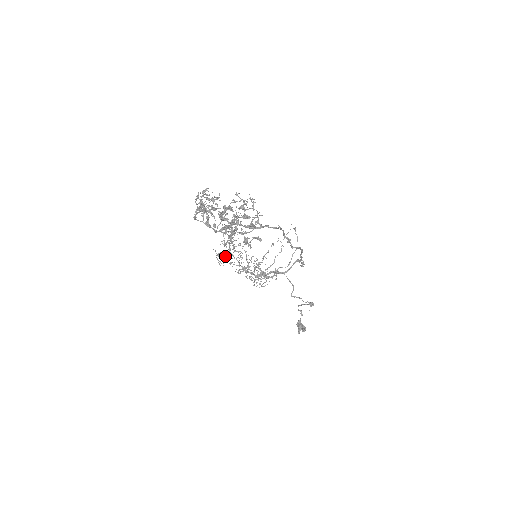
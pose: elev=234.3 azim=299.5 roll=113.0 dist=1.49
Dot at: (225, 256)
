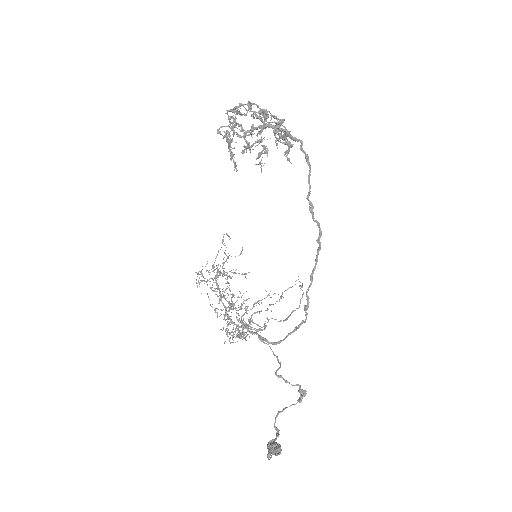
Dot at: (208, 280)
